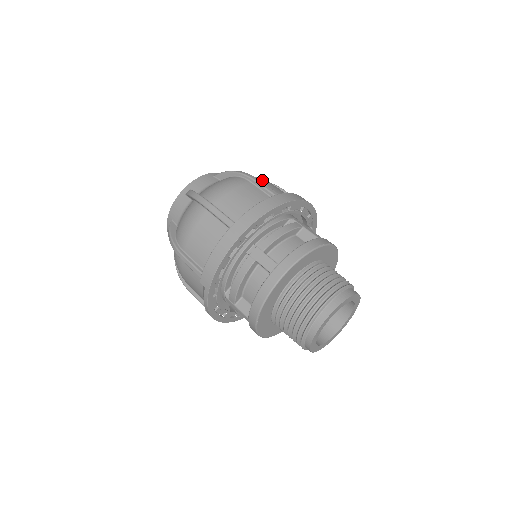
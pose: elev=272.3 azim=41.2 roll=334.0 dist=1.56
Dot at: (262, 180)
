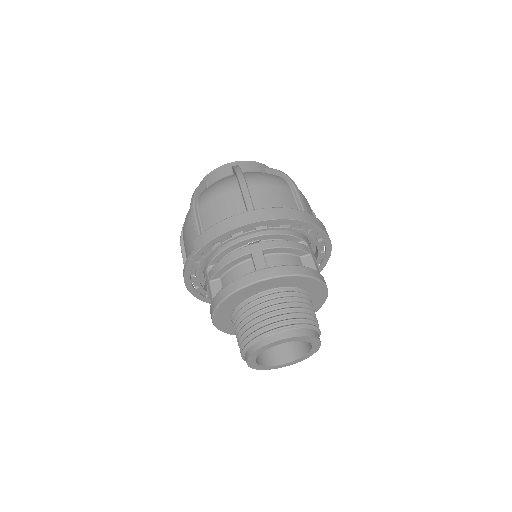
Dot at: (303, 195)
